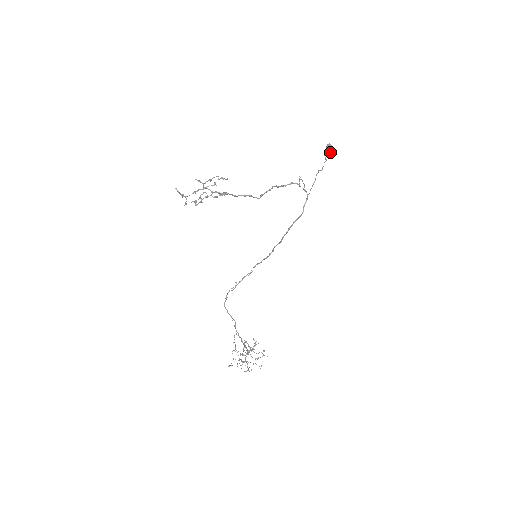
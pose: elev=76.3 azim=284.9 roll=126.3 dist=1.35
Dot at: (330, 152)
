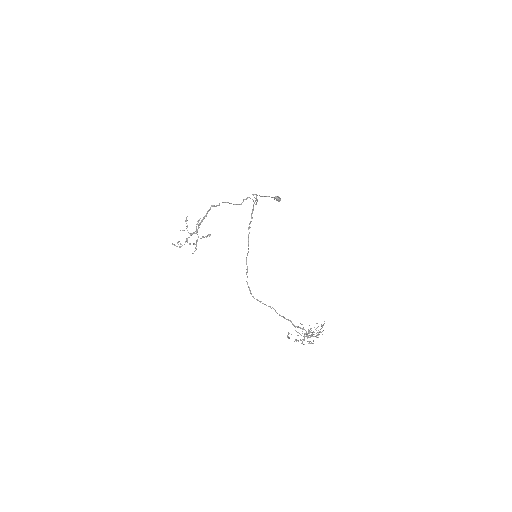
Dot at: (280, 200)
